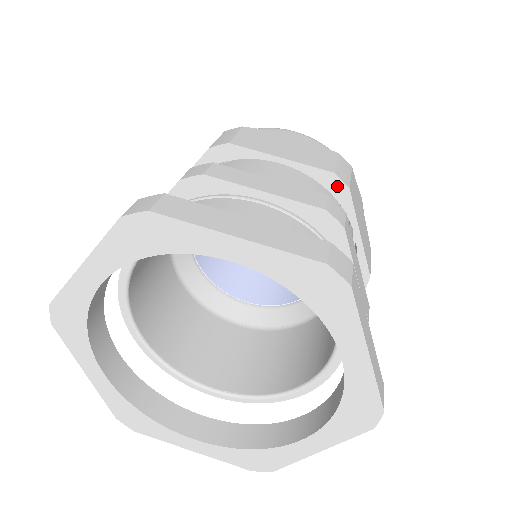
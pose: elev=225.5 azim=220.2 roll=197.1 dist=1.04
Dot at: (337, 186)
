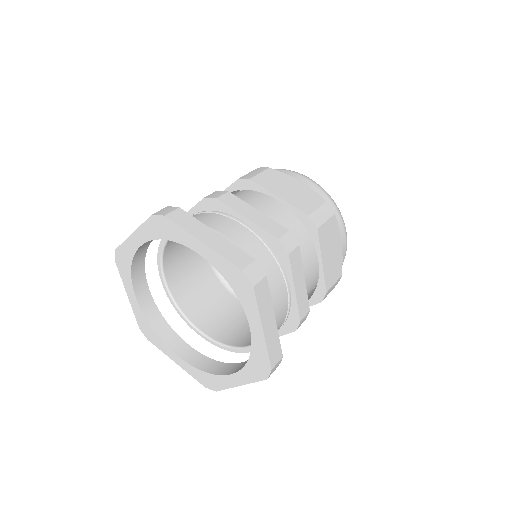
Dot at: (310, 225)
